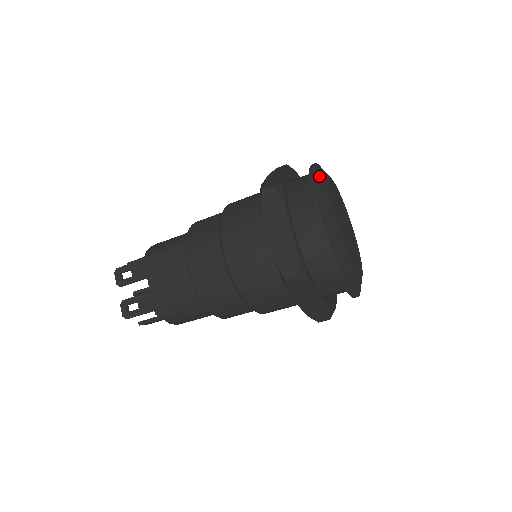
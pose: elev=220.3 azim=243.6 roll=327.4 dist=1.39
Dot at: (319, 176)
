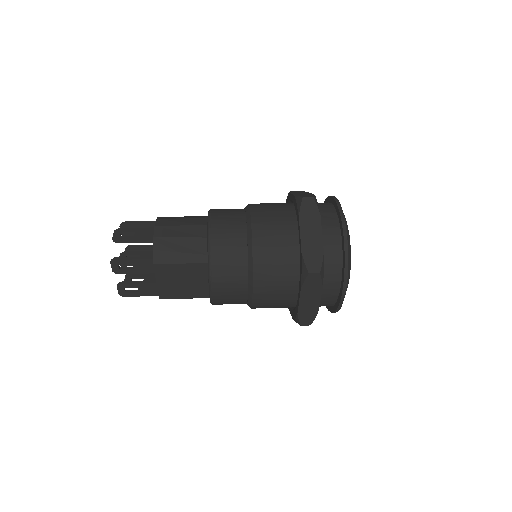
Dot at: (349, 249)
